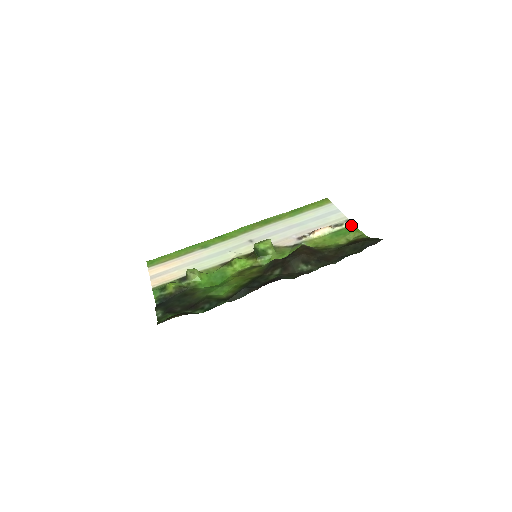
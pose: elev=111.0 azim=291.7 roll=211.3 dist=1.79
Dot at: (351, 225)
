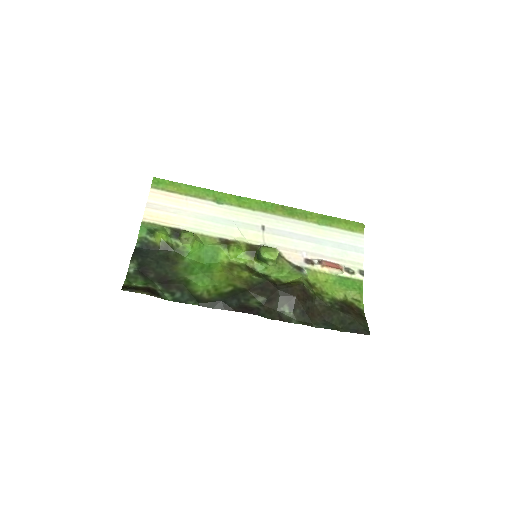
Dot at: (360, 280)
